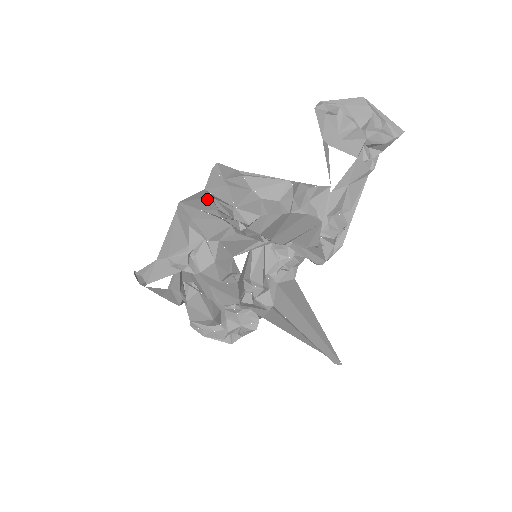
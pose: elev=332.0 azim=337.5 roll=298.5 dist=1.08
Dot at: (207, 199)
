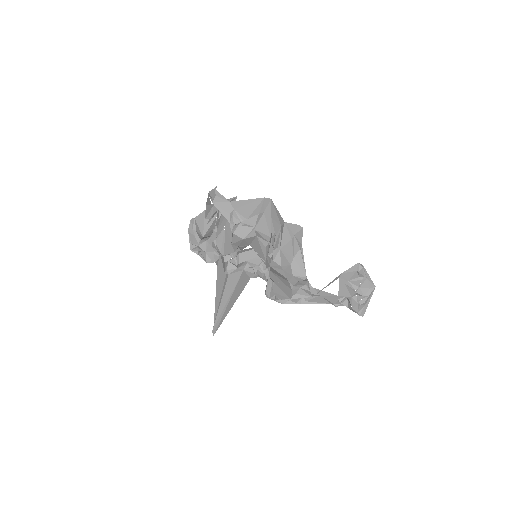
Dot at: (279, 224)
